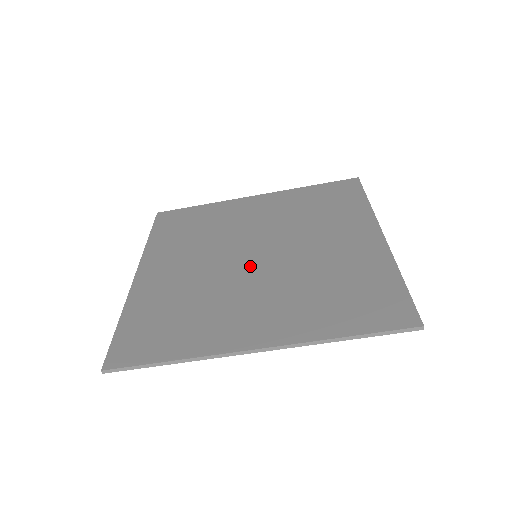
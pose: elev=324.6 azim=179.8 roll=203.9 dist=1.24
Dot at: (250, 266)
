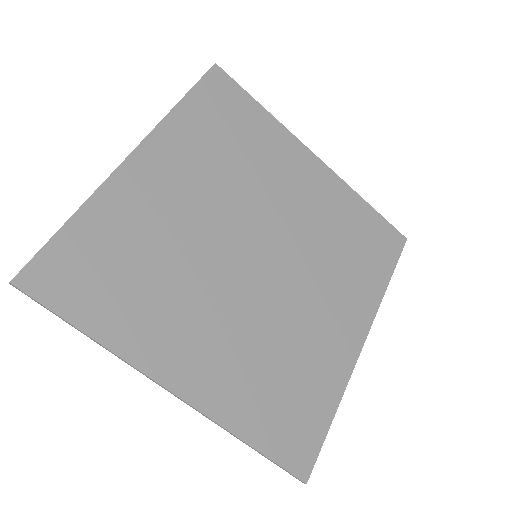
Dot at: (241, 268)
